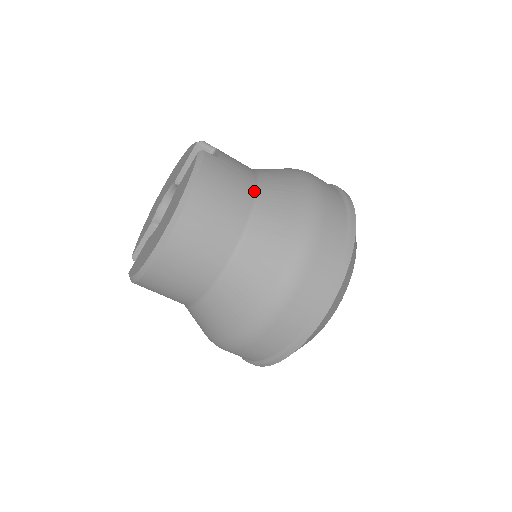
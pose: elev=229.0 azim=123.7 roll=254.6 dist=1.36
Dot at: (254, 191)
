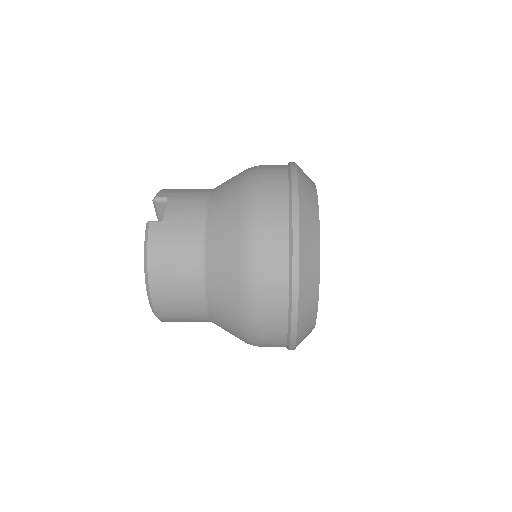
Dot at: (201, 238)
